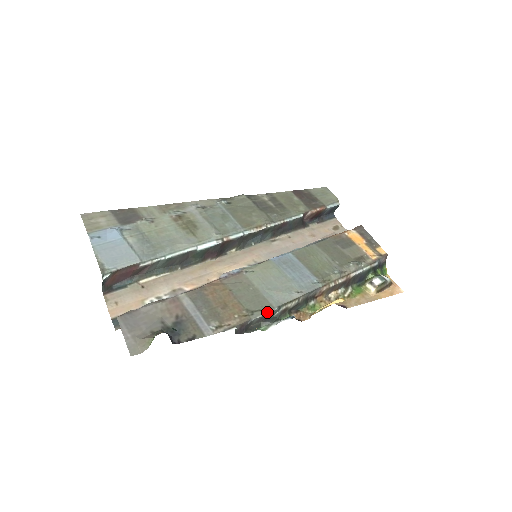
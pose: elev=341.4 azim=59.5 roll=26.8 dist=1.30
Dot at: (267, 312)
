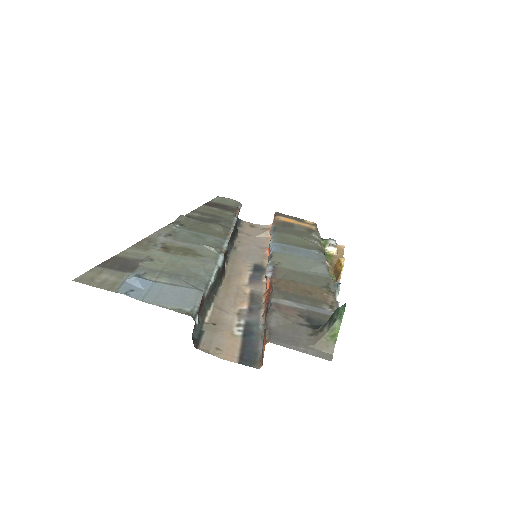
Dot at: (332, 283)
